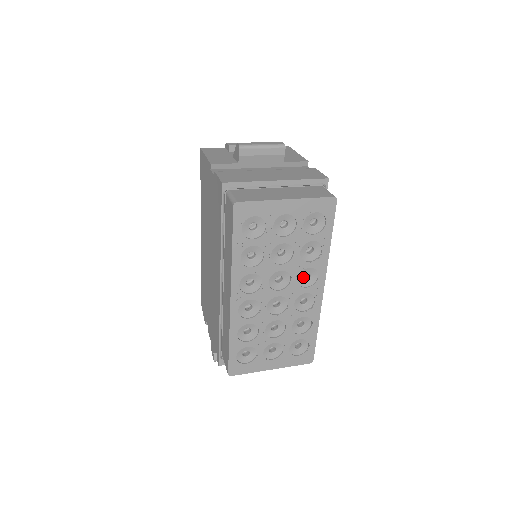
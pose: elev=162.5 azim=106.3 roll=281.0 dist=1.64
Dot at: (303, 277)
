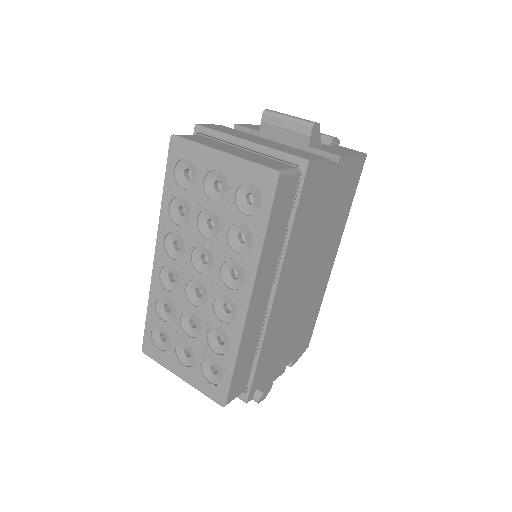
Dot at: occluded
